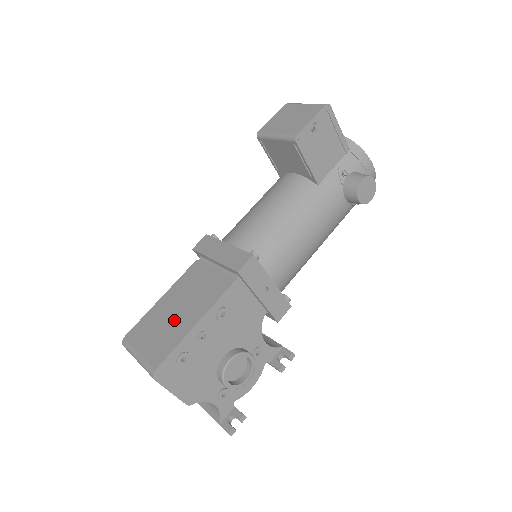
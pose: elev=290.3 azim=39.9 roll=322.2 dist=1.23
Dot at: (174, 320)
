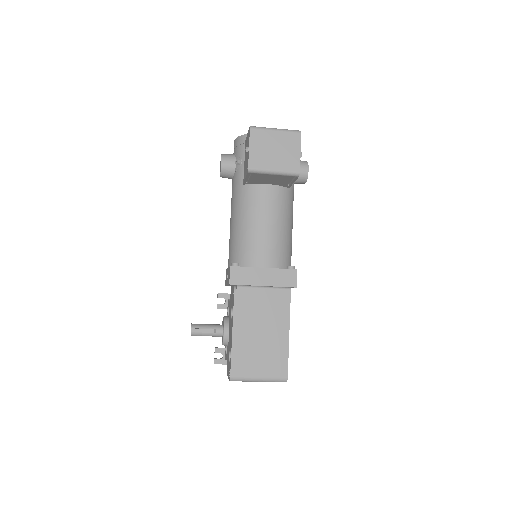
Dot at: (267, 342)
